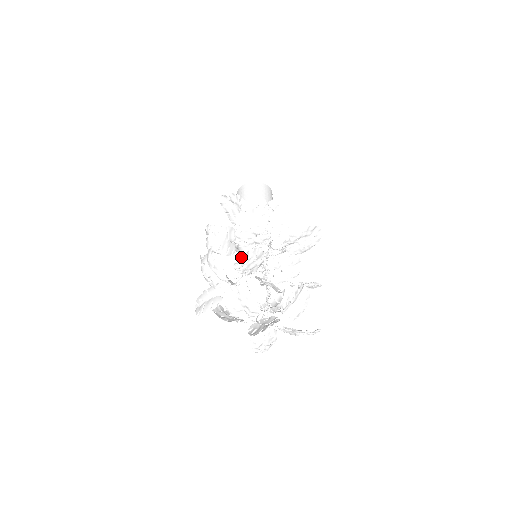
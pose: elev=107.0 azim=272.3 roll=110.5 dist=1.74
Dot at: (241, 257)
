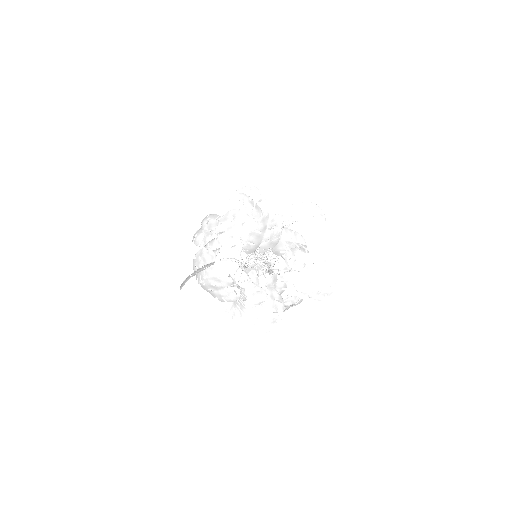
Dot at: (237, 199)
